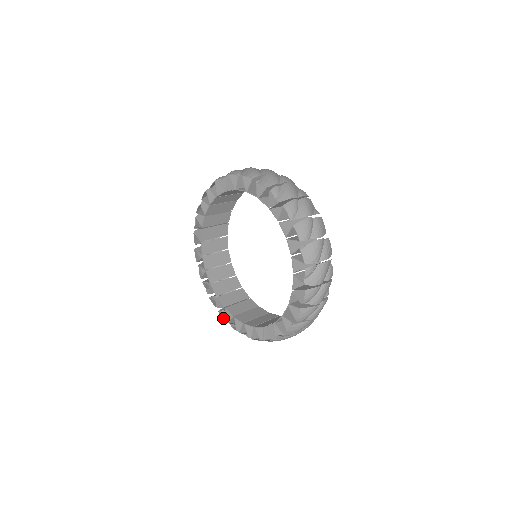
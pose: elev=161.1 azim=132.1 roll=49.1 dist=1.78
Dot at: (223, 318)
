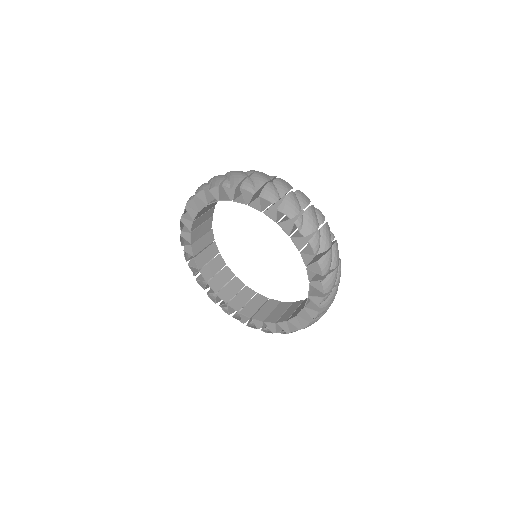
Dot at: (213, 301)
